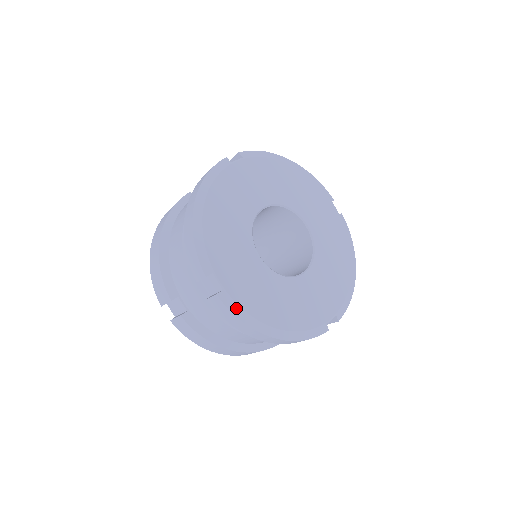
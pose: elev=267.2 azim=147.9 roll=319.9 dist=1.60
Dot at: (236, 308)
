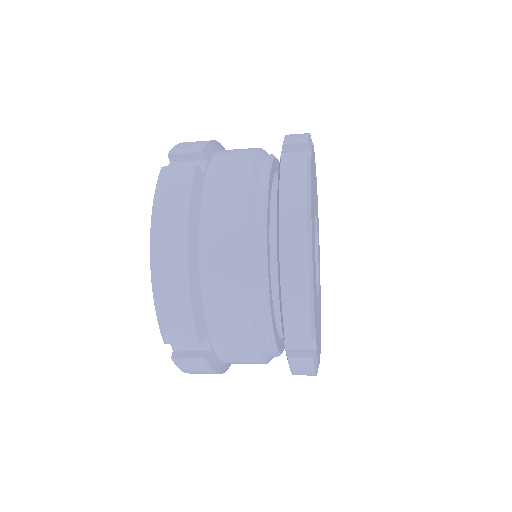
Dot at: (317, 363)
